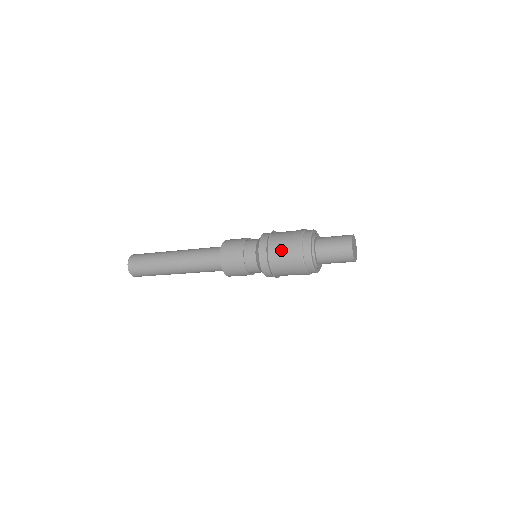
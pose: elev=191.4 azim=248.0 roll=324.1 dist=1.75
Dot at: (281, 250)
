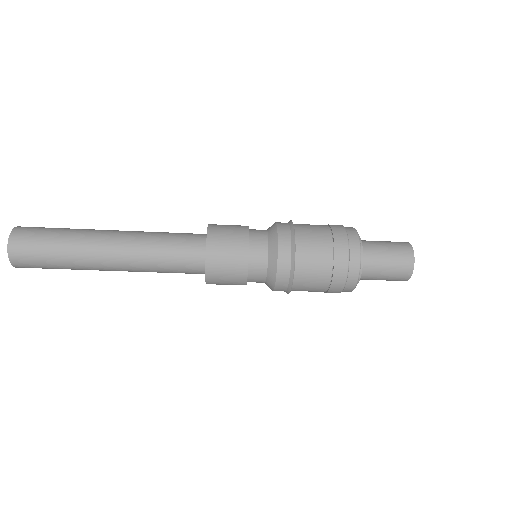
Dot at: (315, 238)
